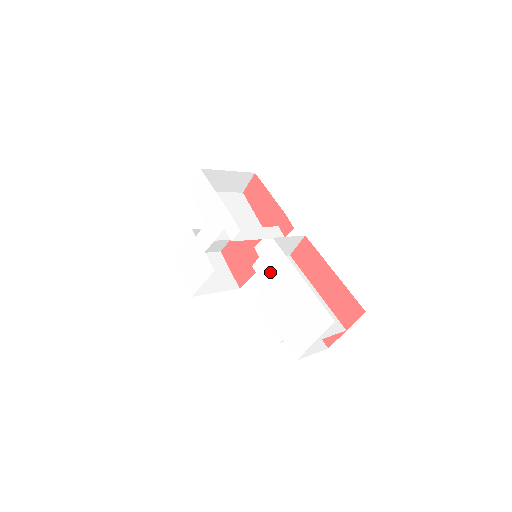
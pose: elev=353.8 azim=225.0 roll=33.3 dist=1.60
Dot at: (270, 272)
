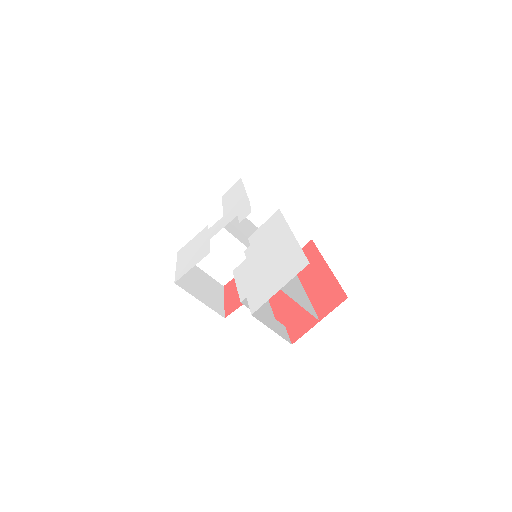
Dot at: (263, 237)
